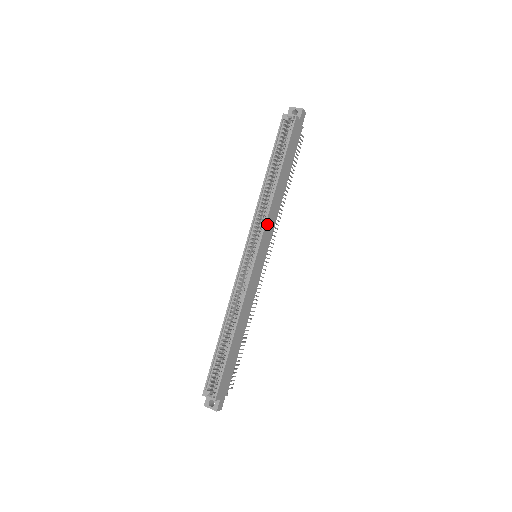
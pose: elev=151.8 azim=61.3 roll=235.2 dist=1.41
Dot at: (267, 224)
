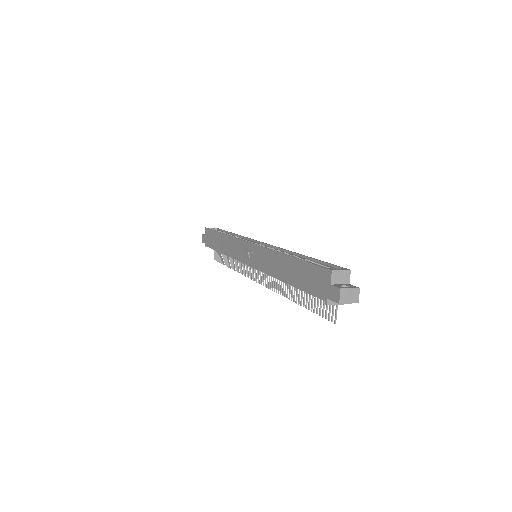
Dot at: occluded
